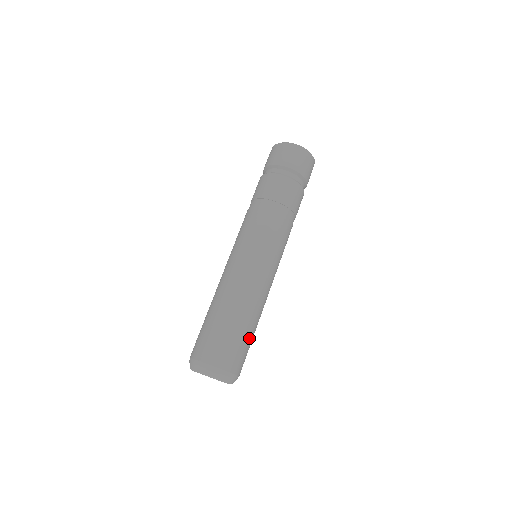
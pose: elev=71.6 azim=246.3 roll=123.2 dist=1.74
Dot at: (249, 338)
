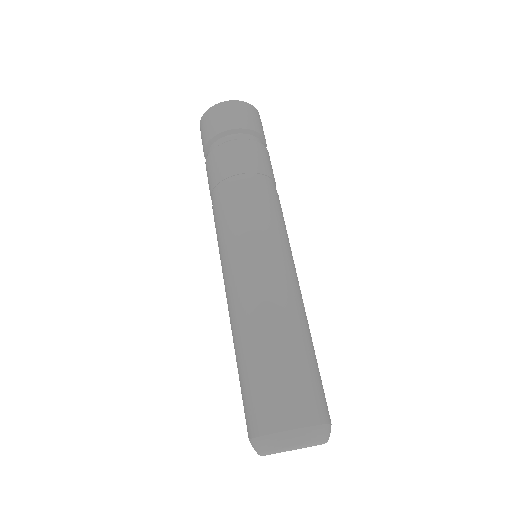
Dot at: (308, 362)
